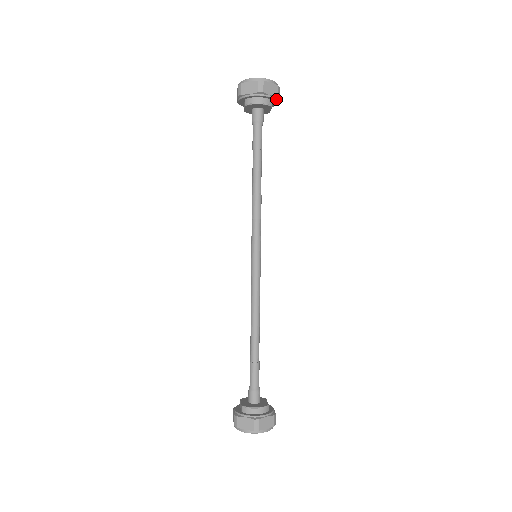
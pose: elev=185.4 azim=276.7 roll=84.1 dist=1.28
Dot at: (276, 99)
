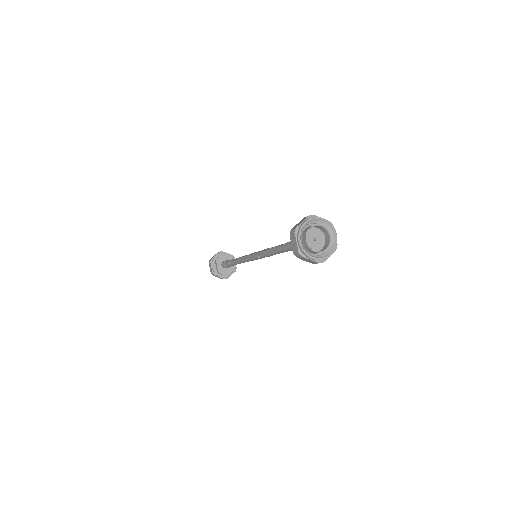
Dot at: occluded
